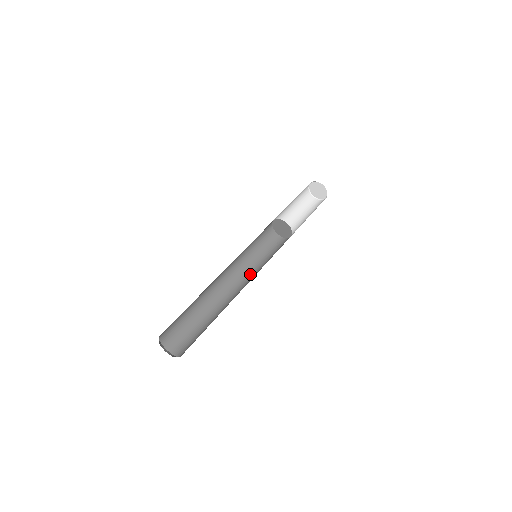
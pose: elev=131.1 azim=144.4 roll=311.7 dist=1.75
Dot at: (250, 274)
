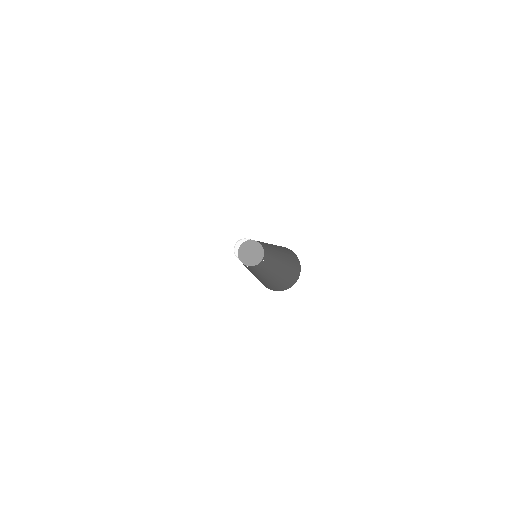
Dot at: (271, 263)
